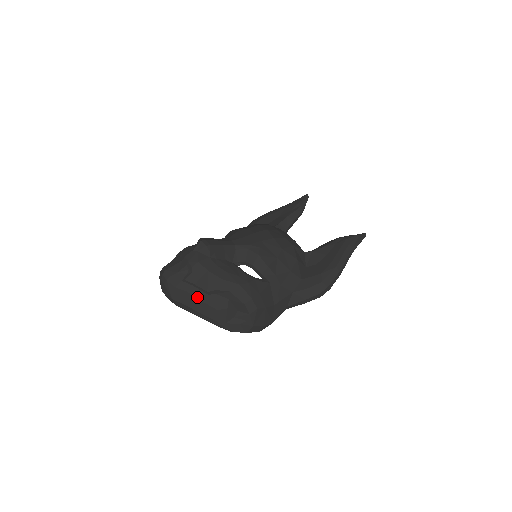
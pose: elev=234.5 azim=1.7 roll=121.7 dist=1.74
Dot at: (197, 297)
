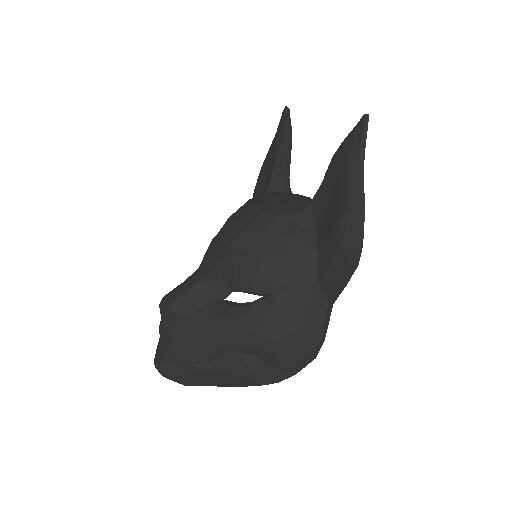
Dot at: (204, 372)
